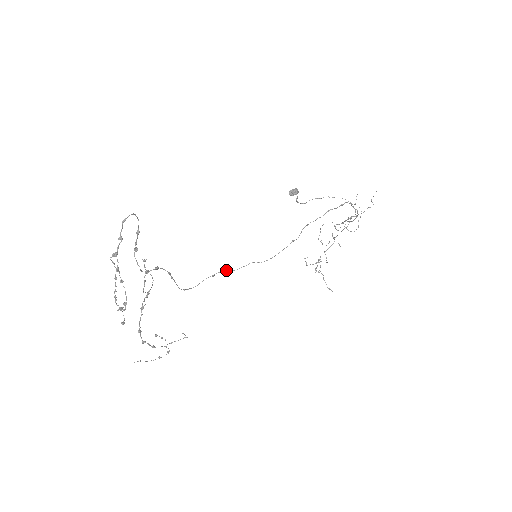
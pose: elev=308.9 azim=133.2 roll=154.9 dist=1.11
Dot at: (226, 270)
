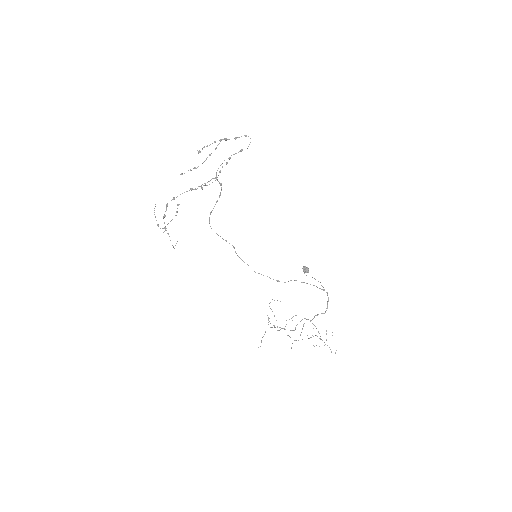
Dot at: occluded
